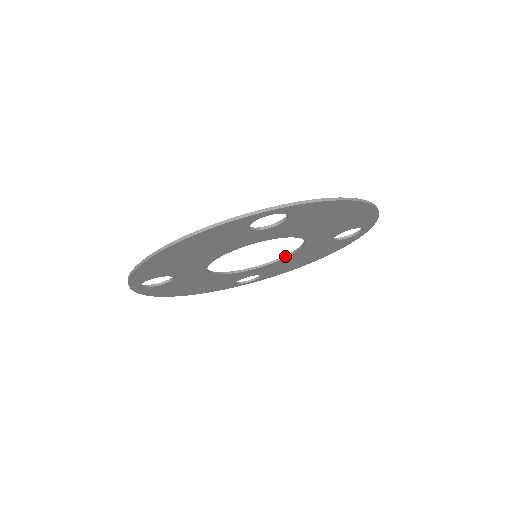
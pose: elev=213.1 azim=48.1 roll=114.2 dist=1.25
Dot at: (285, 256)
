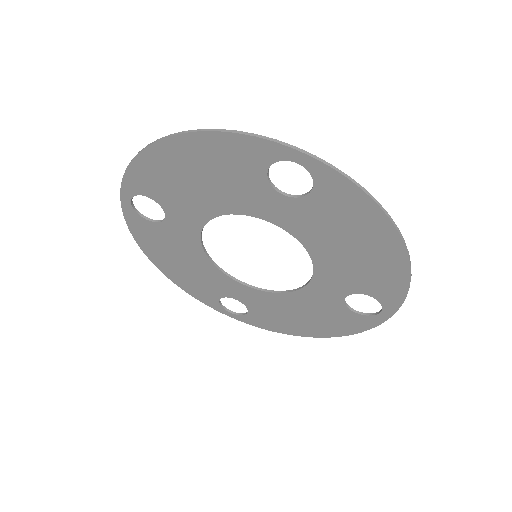
Dot at: (284, 291)
